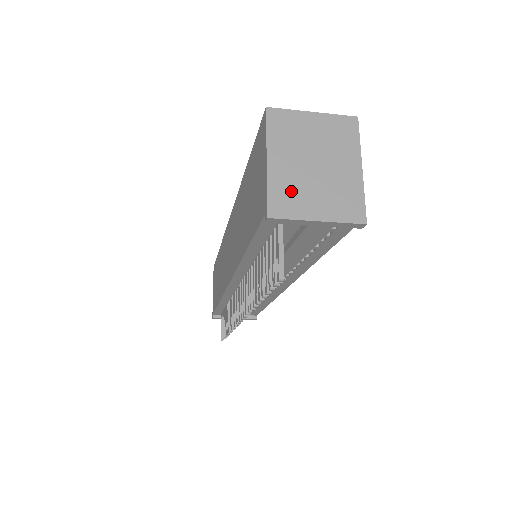
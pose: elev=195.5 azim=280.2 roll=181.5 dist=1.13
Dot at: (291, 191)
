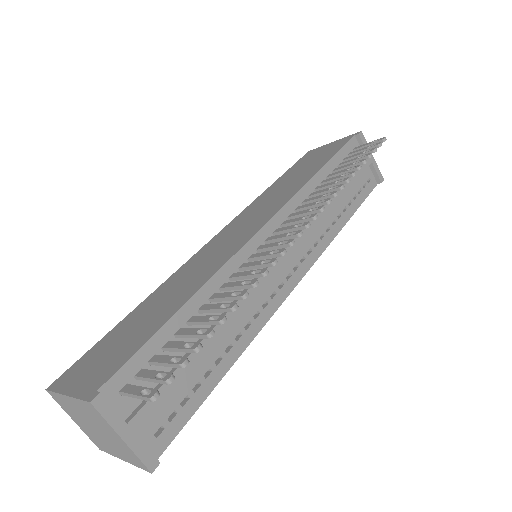
Dot at: occluded
